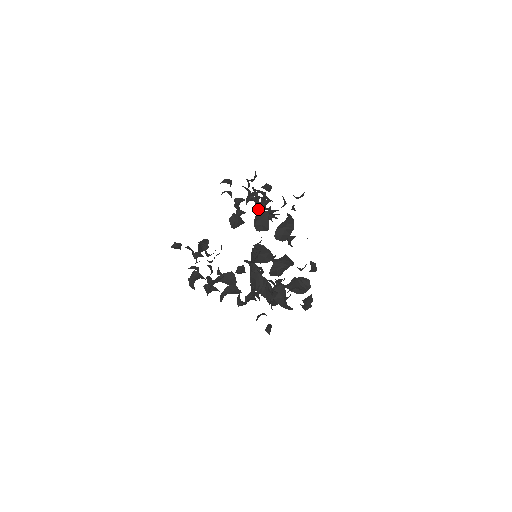
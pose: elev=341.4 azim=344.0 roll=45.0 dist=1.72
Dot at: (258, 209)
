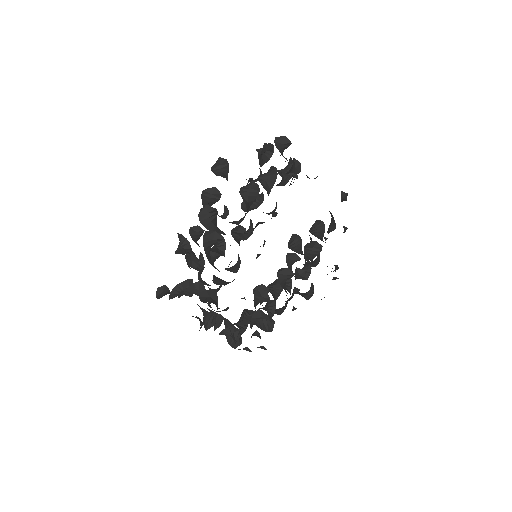
Dot at: occluded
